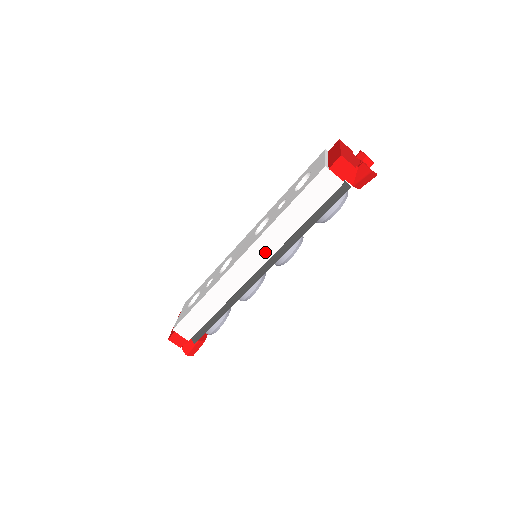
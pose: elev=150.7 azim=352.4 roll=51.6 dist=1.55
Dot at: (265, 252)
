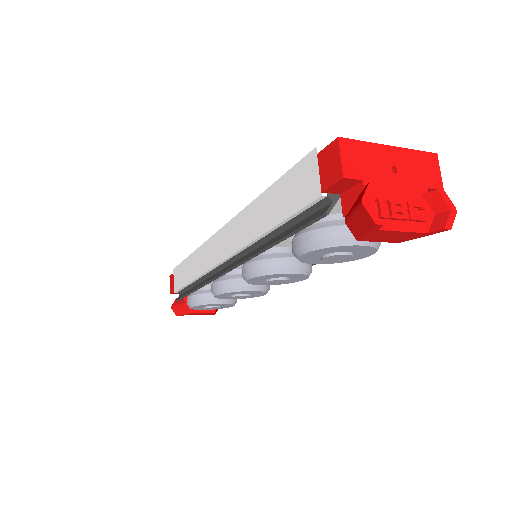
Dot at: (233, 242)
